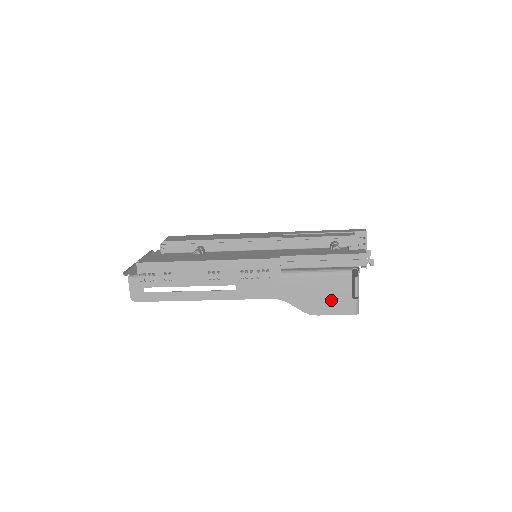
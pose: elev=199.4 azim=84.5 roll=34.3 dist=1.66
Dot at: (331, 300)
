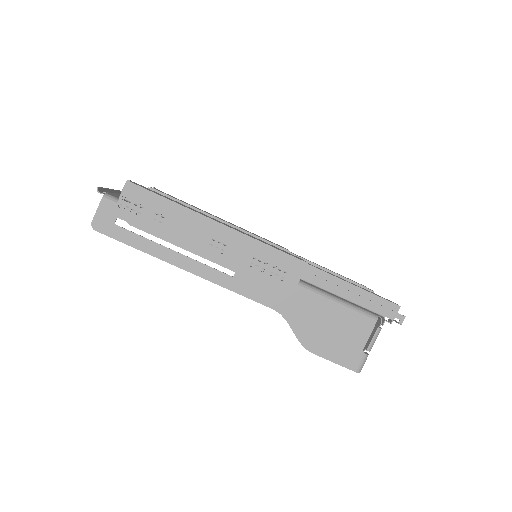
Dot at: (338, 342)
